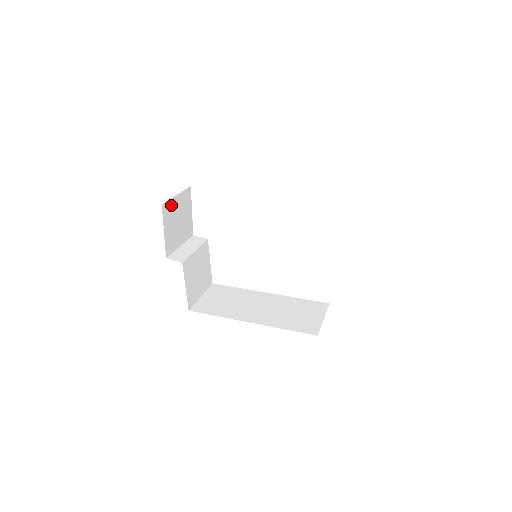
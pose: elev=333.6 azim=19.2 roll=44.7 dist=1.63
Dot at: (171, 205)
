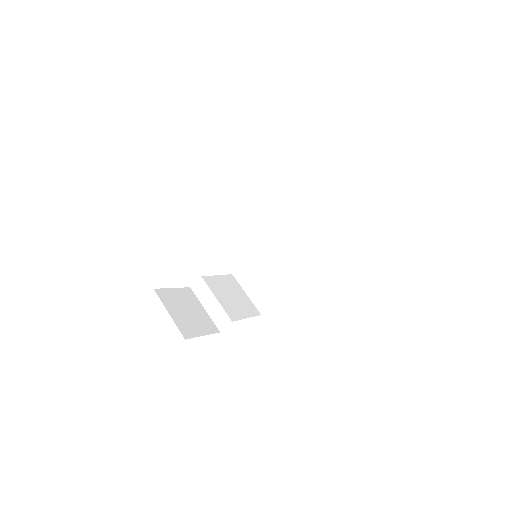
Dot at: (180, 324)
